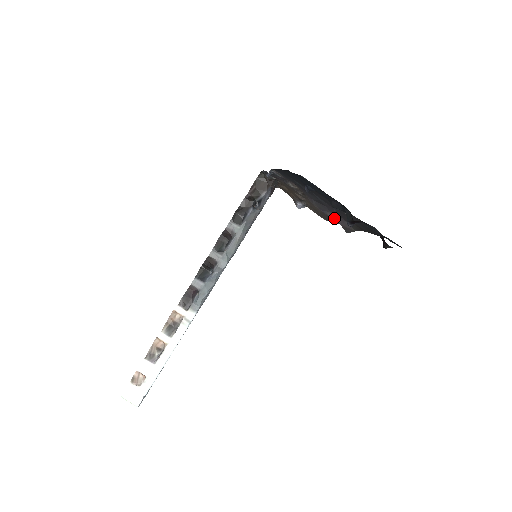
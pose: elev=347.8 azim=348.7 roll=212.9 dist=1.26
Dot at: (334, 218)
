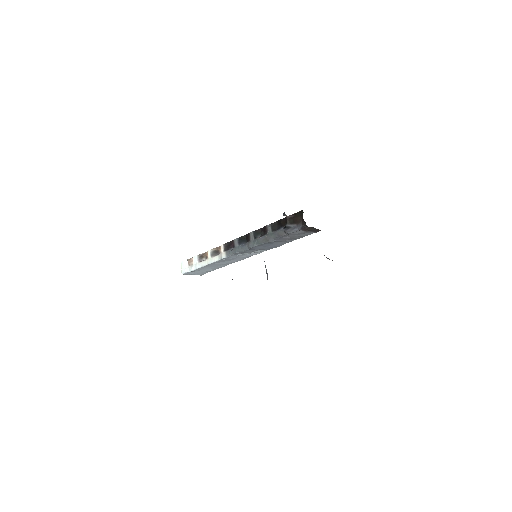
Dot at: occluded
